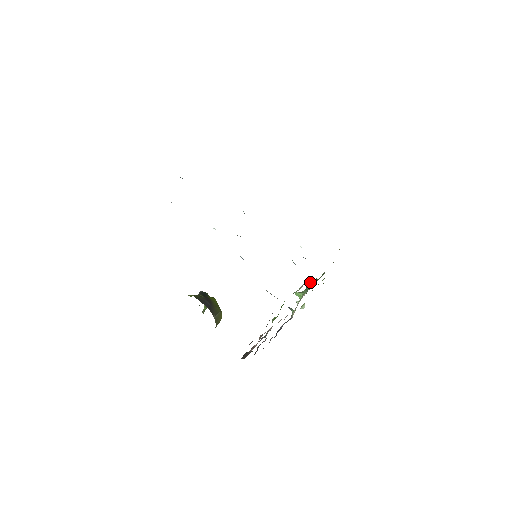
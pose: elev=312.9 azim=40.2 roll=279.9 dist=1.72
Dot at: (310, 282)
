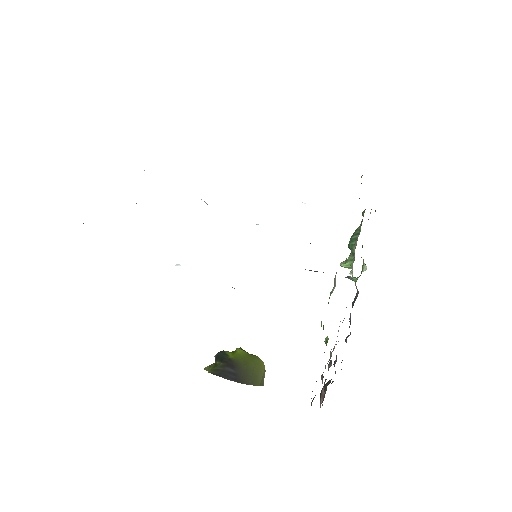
Dot at: (351, 239)
